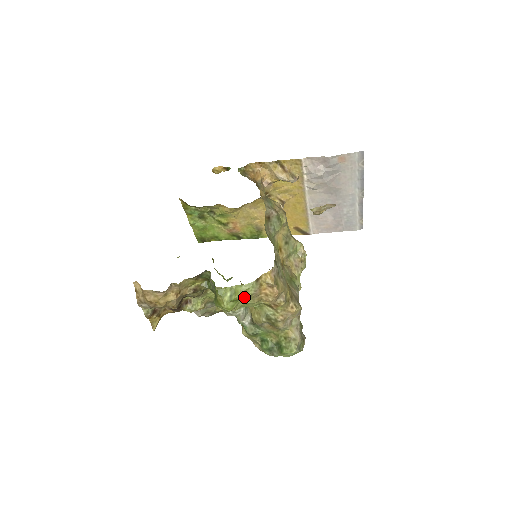
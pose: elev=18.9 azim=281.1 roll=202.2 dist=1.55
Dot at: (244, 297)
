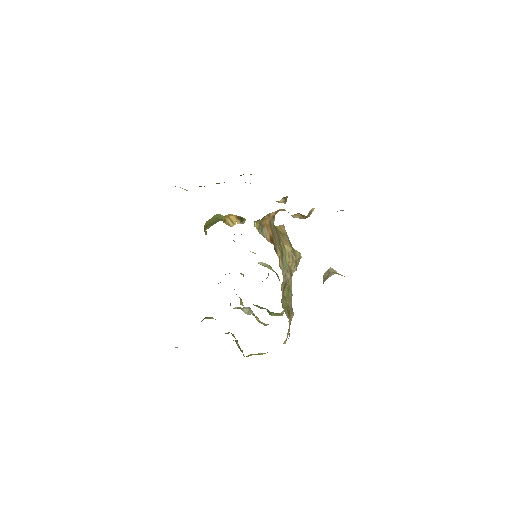
Dot at: occluded
